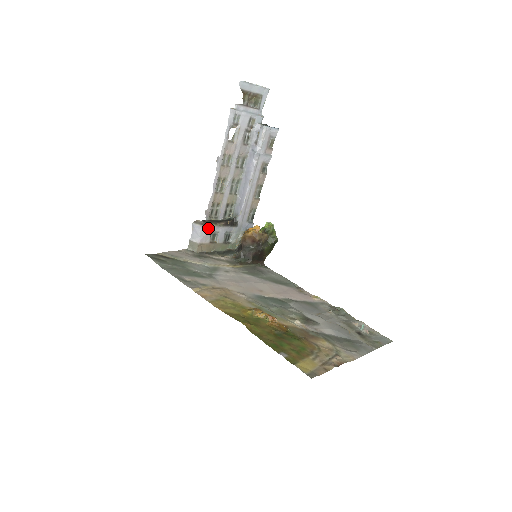
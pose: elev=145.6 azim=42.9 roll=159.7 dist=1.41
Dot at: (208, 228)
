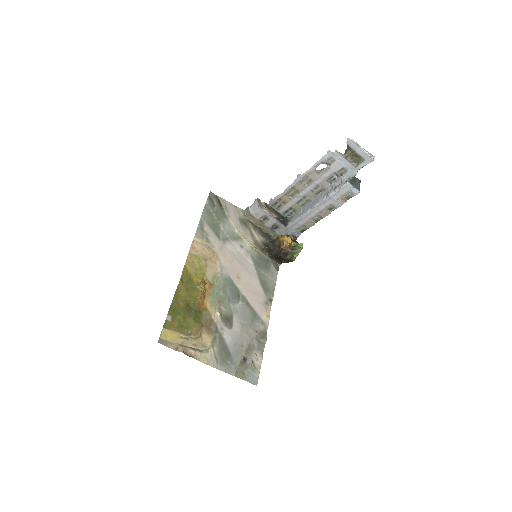
Dot at: (263, 210)
